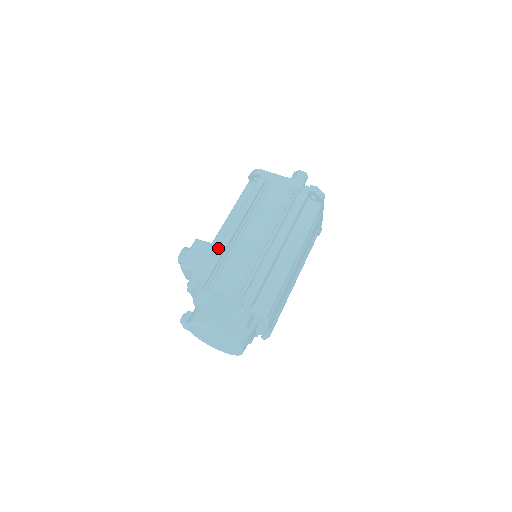
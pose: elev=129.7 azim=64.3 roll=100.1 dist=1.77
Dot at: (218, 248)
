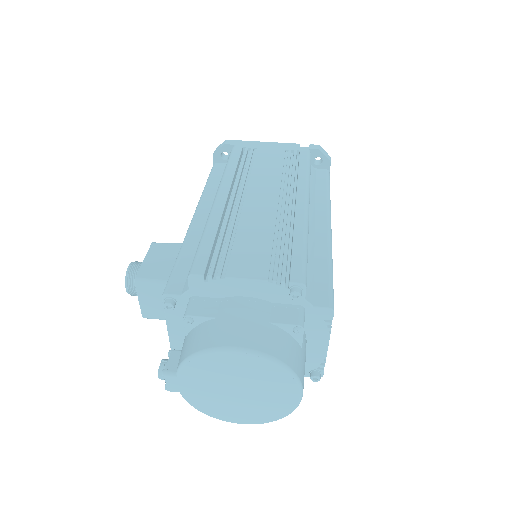
Dot at: (207, 224)
